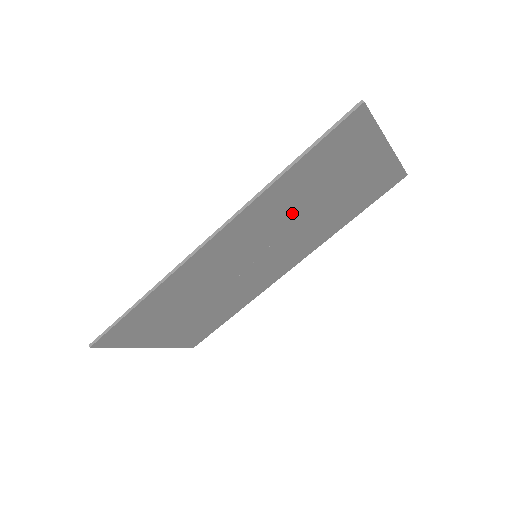
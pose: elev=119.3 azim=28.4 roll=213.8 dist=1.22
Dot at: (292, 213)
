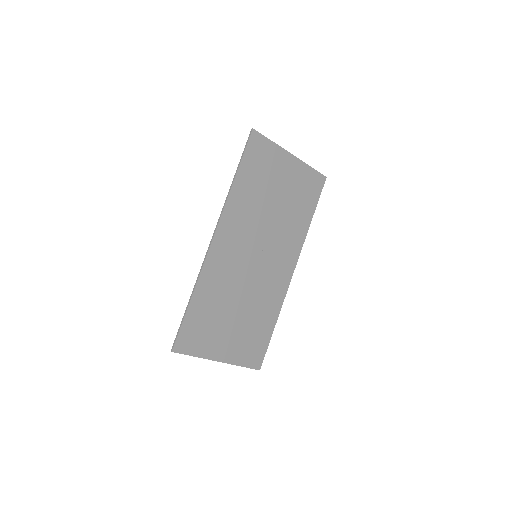
Dot at: (259, 213)
